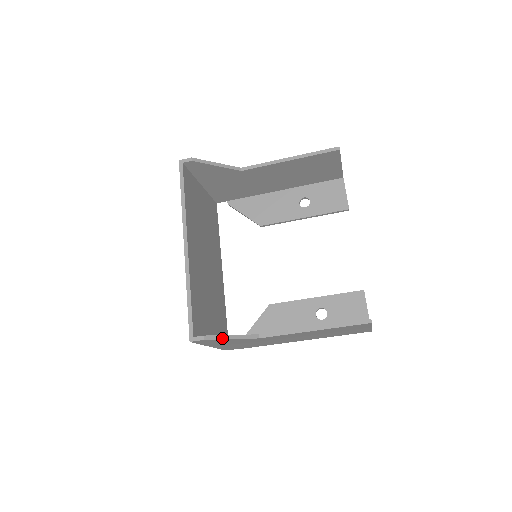
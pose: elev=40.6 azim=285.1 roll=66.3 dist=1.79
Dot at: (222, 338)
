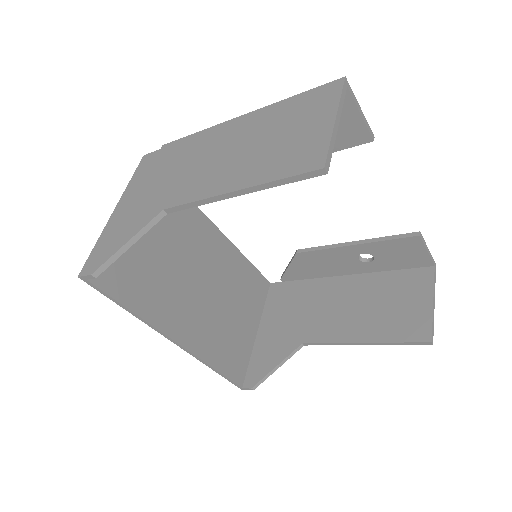
Dot at: occluded
